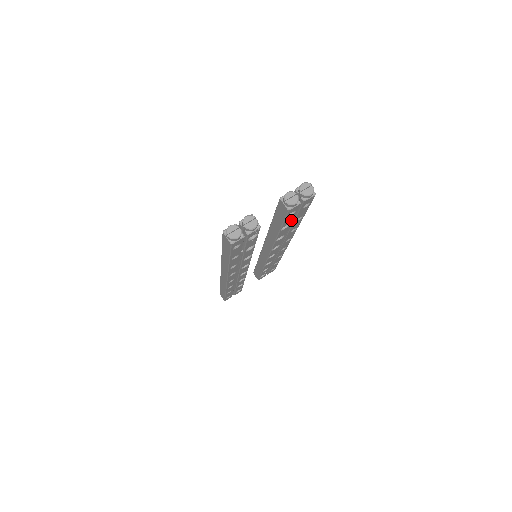
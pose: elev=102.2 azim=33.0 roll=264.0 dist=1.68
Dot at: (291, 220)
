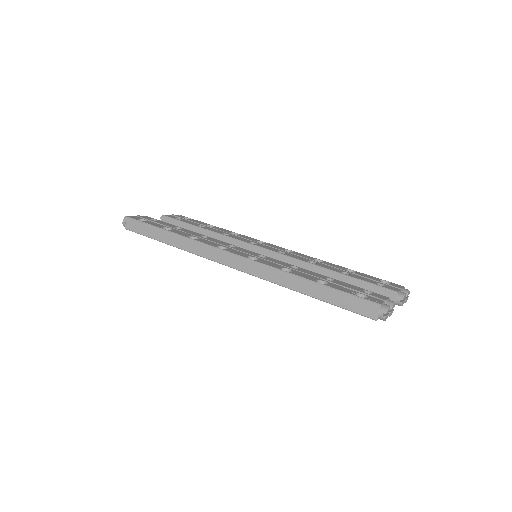
Dot at: occluded
